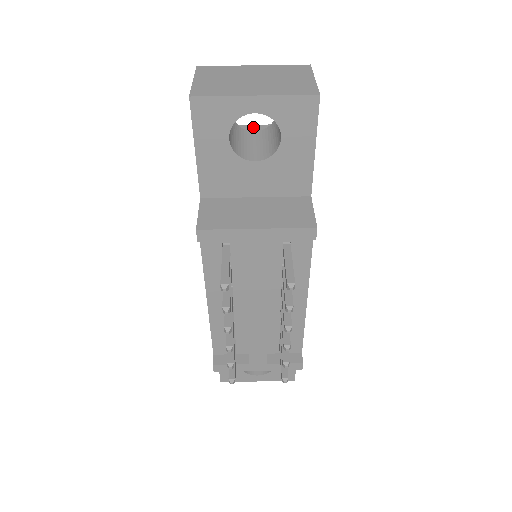
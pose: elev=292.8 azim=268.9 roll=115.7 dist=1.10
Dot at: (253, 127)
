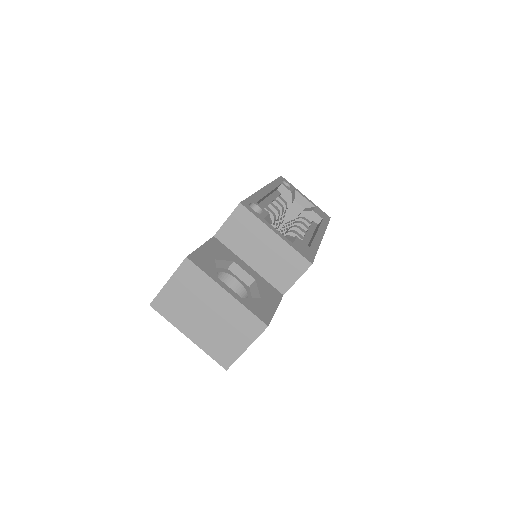
Dot at: (272, 237)
